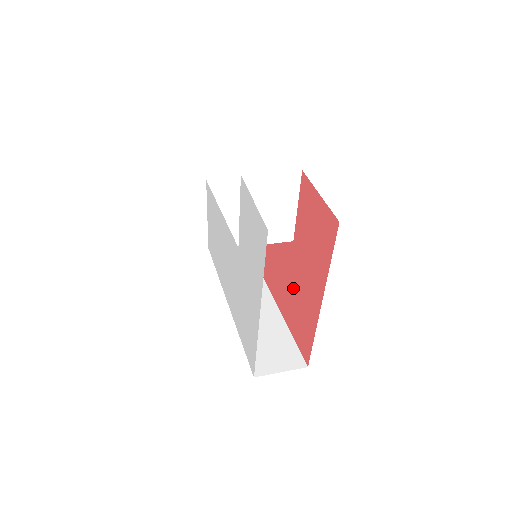
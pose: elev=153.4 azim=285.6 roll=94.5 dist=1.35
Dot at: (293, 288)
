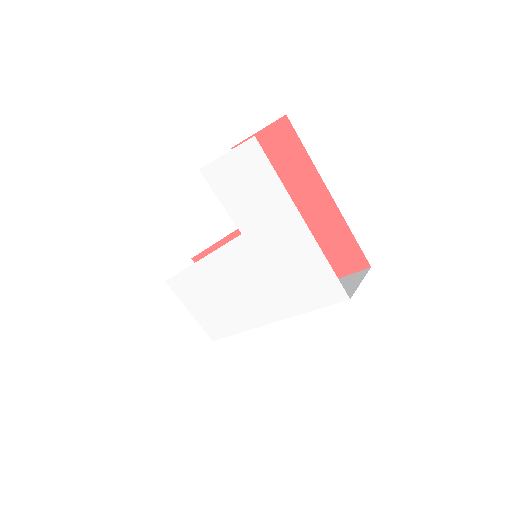
Dot at: occluded
